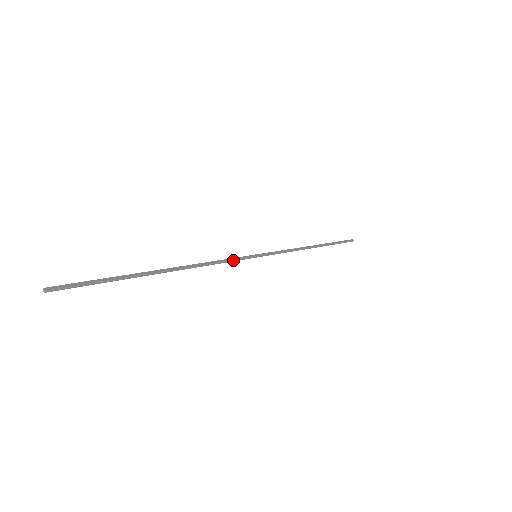
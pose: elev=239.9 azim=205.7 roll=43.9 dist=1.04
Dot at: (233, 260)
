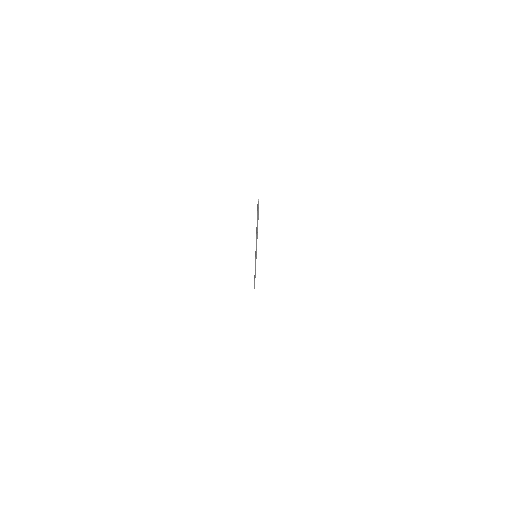
Dot at: occluded
